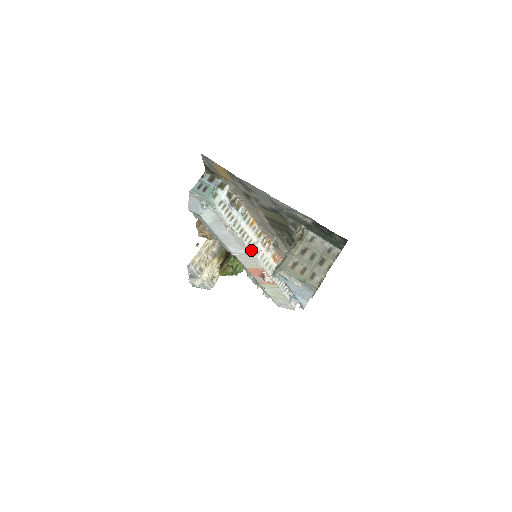
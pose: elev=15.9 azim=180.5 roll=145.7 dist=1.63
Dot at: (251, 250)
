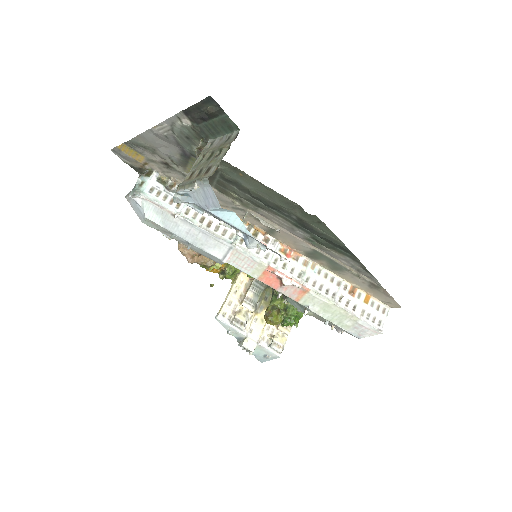
Dot at: (233, 243)
